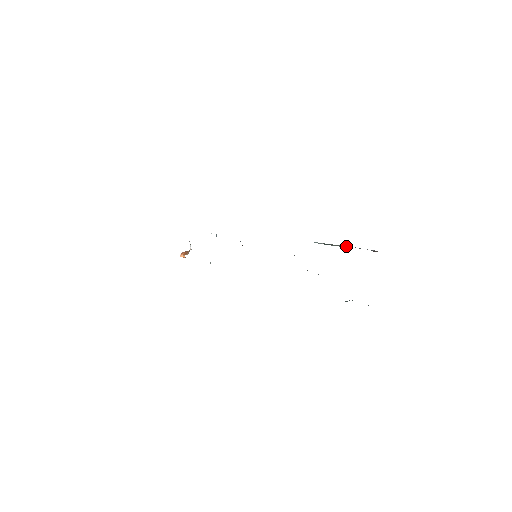
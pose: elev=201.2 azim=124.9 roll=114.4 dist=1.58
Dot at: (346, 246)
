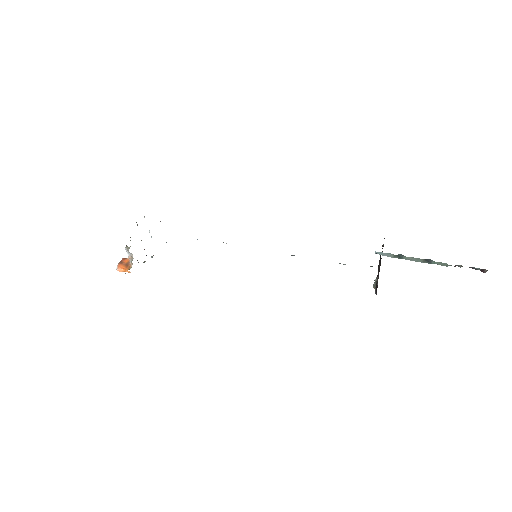
Dot at: (436, 262)
